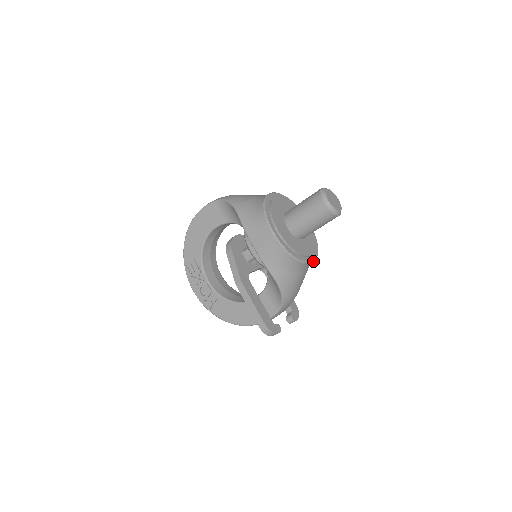
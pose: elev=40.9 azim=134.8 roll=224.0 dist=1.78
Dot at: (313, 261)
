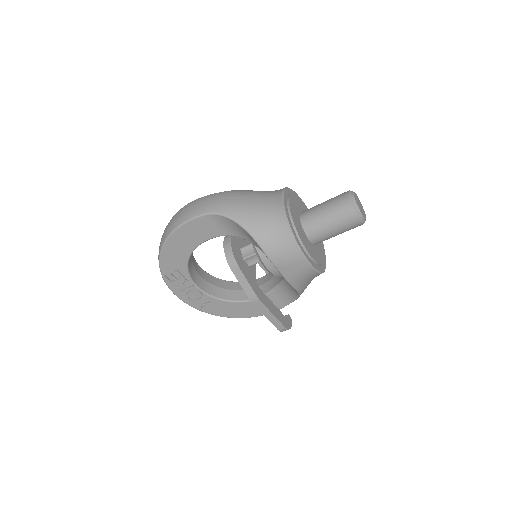
Dot at: occluded
